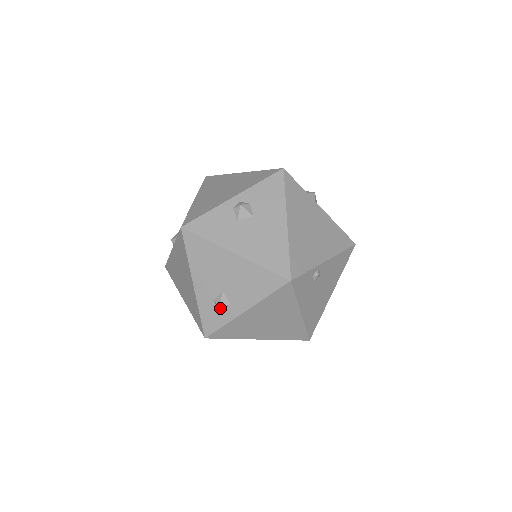
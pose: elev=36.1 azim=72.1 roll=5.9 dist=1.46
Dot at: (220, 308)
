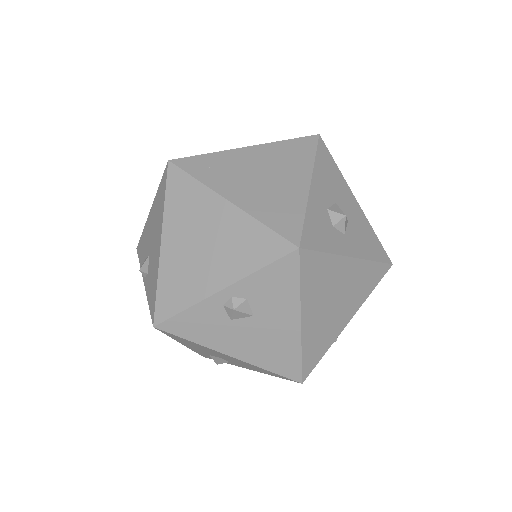
Dot at: (218, 363)
